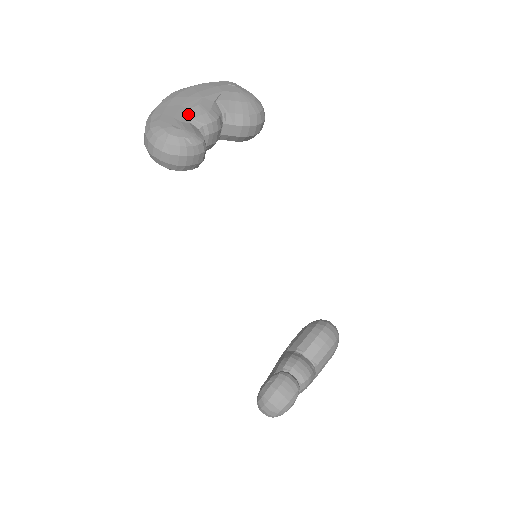
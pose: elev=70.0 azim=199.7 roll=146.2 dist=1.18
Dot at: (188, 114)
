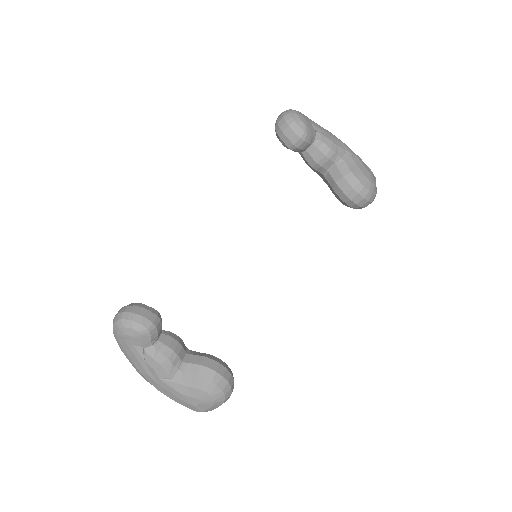
Dot at: (321, 131)
